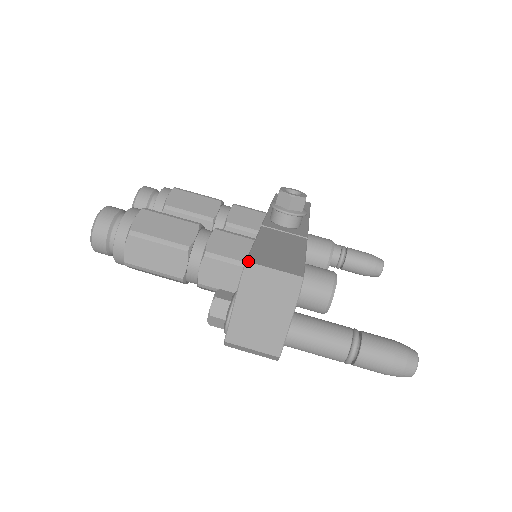
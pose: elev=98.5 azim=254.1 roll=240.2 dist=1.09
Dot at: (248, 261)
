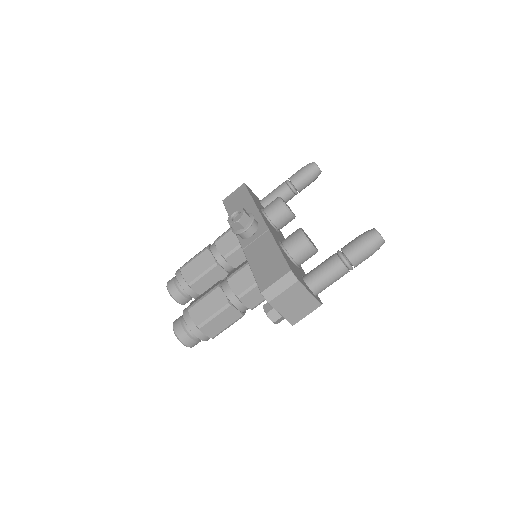
Dot at: (262, 292)
